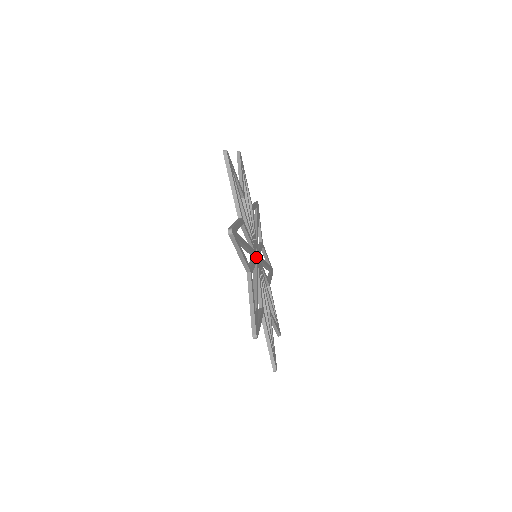
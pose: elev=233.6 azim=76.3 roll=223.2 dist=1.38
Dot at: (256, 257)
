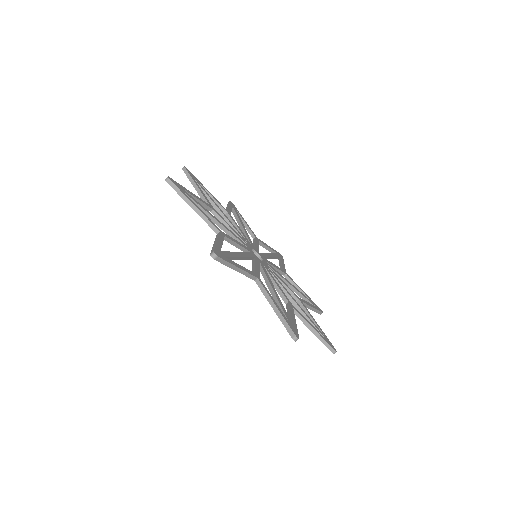
Dot at: (251, 251)
